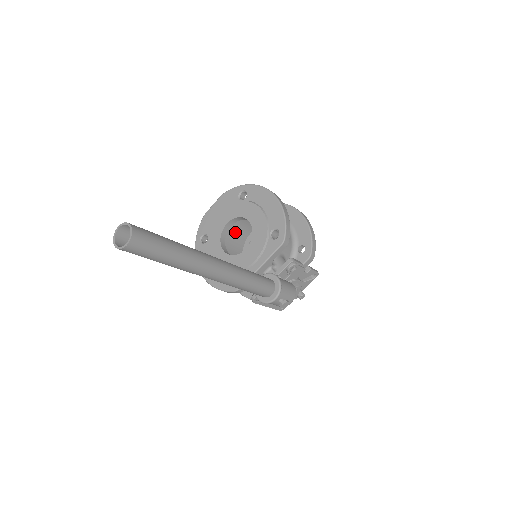
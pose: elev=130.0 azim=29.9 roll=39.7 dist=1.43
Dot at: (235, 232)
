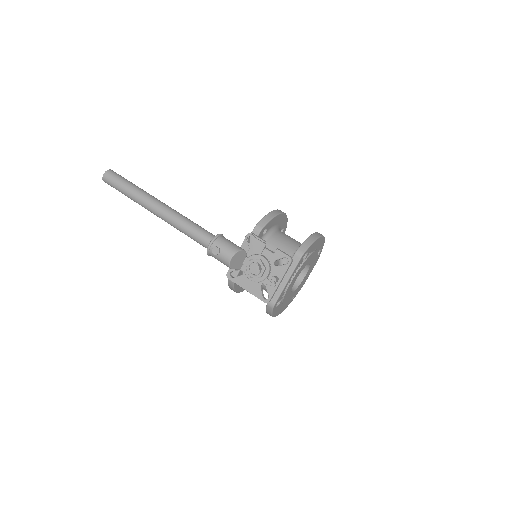
Dot at: occluded
